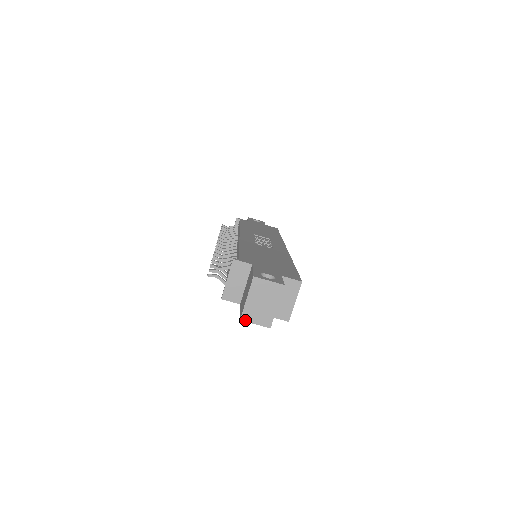
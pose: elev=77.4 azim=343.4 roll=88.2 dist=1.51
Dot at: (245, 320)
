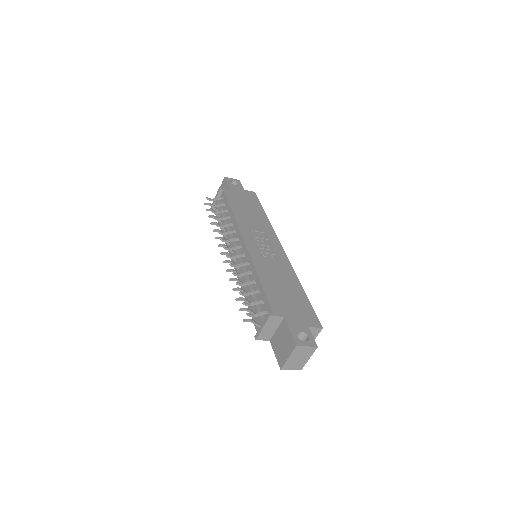
Dot at: (284, 369)
